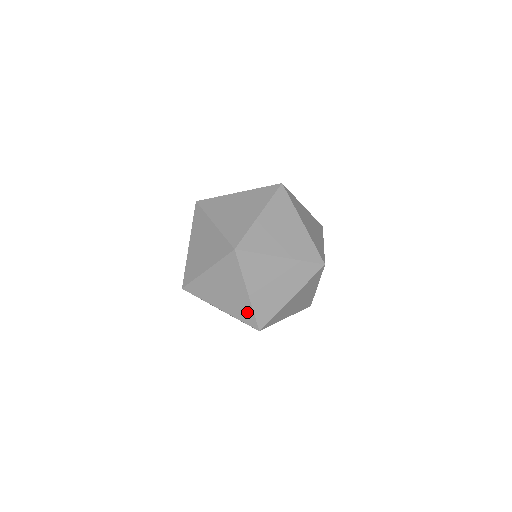
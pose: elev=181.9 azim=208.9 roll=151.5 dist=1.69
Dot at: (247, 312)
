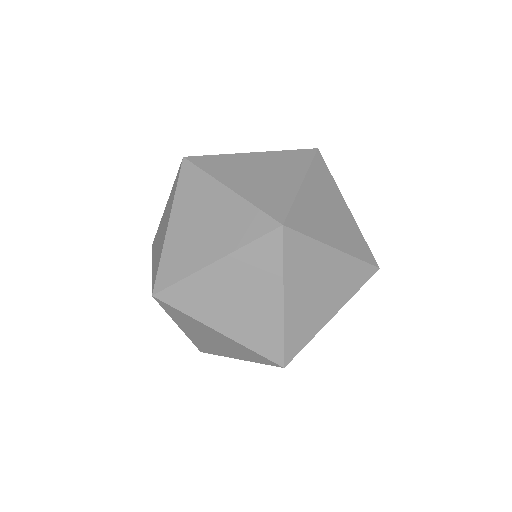
Dot at: (271, 336)
